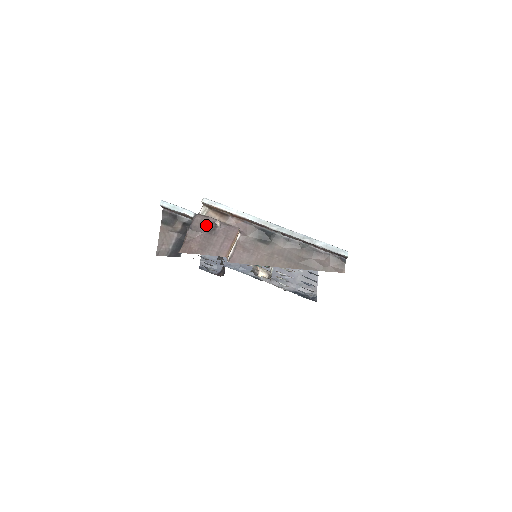
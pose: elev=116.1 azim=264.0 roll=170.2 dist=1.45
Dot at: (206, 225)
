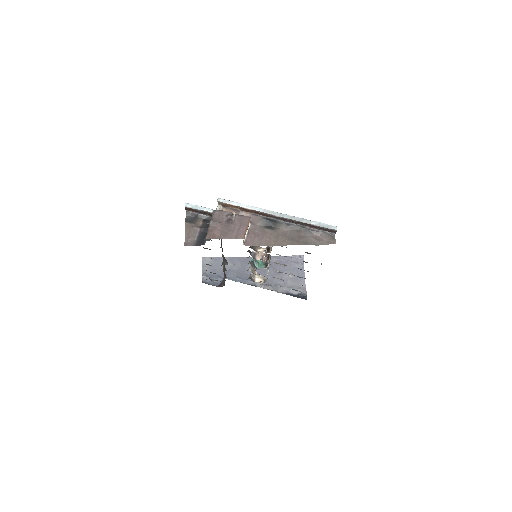
Dot at: (224, 217)
